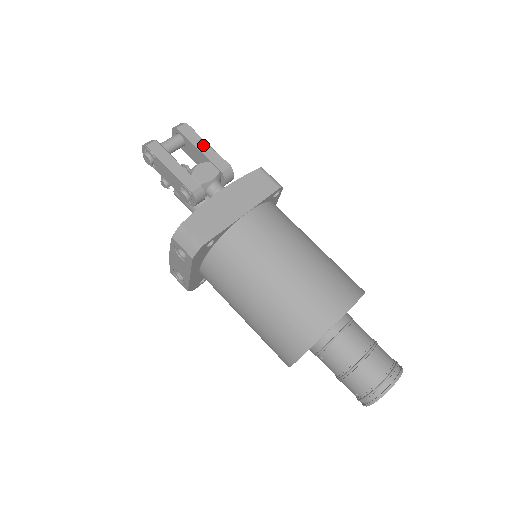
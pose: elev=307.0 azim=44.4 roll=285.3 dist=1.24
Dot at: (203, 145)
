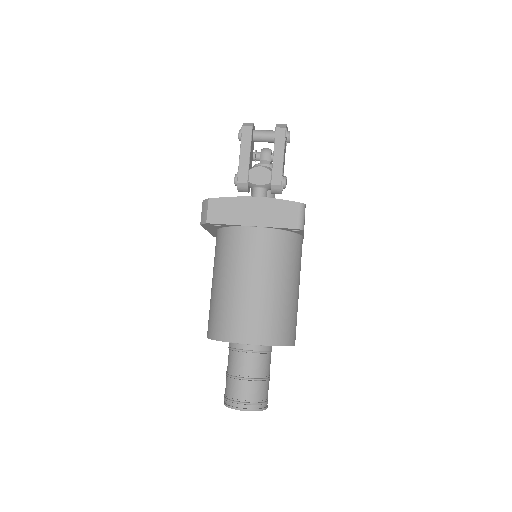
Dot at: (279, 154)
